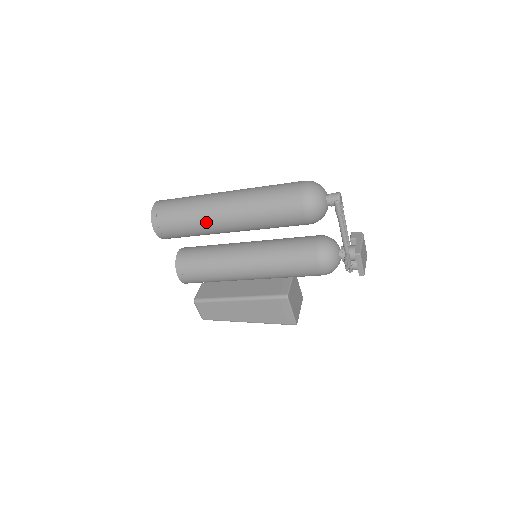
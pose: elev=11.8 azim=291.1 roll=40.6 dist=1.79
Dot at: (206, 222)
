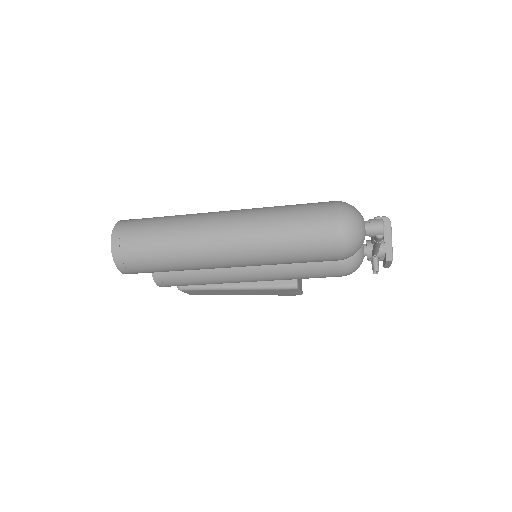
Dot at: (199, 267)
